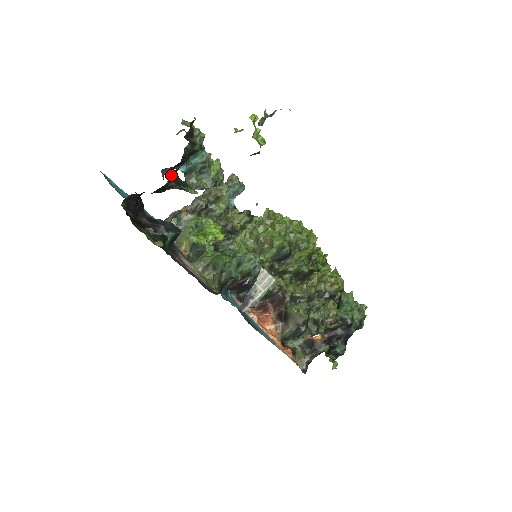
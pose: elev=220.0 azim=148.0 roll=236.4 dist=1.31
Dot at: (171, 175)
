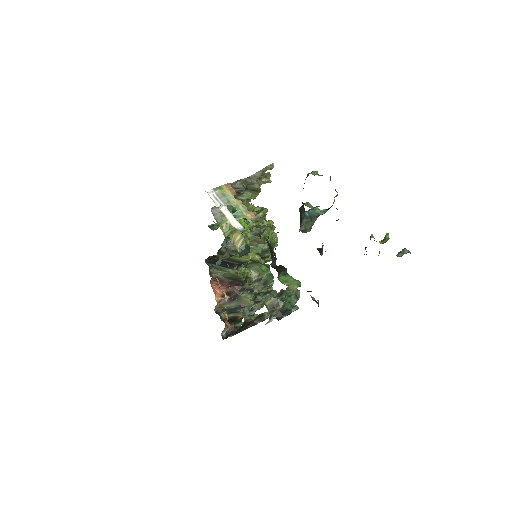
Dot at: occluded
